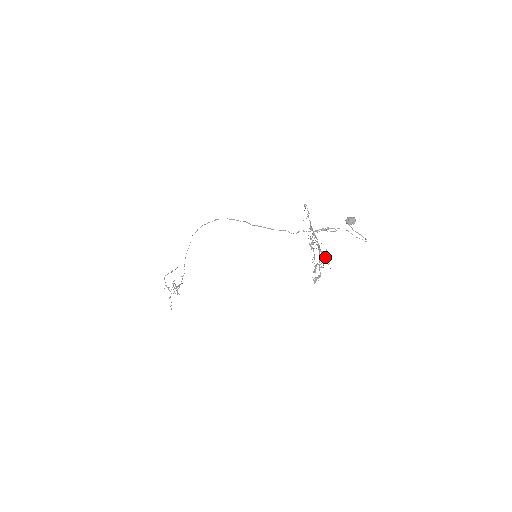
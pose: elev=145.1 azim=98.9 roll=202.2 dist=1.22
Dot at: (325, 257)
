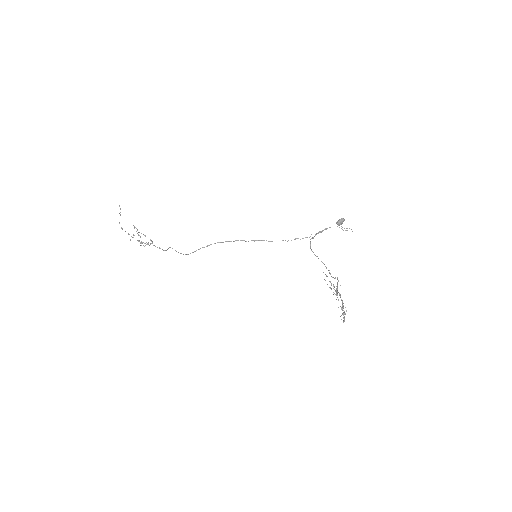
Dot at: (337, 283)
